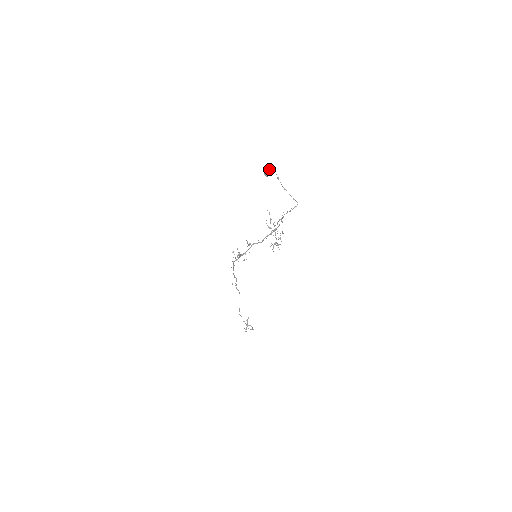
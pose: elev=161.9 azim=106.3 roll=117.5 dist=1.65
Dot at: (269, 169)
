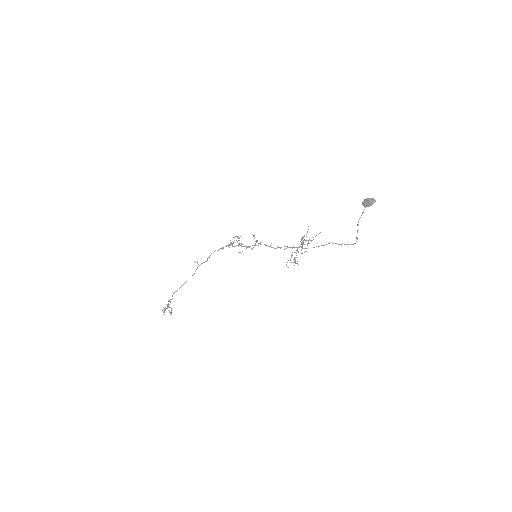
Dot at: (374, 202)
